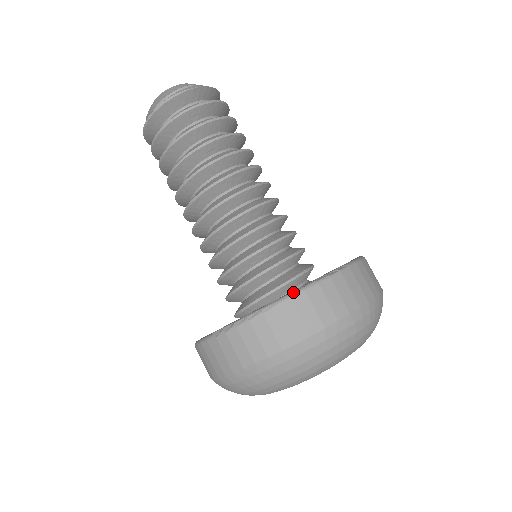
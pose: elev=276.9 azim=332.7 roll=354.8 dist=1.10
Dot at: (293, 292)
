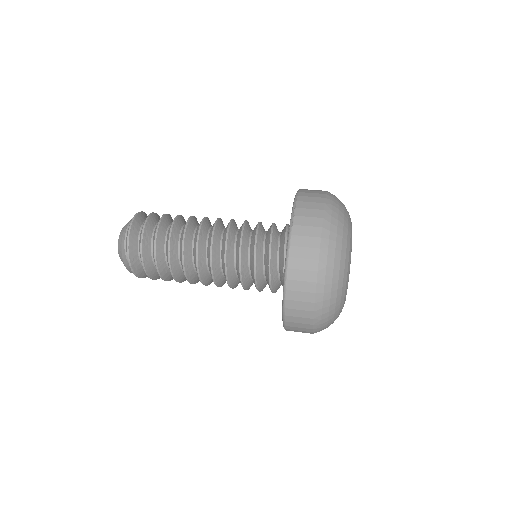
Dot at: occluded
